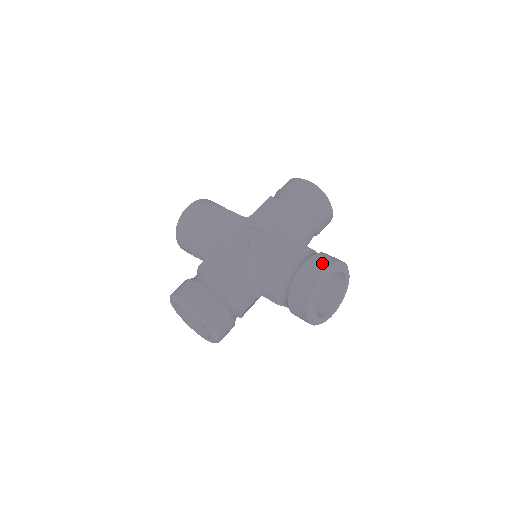
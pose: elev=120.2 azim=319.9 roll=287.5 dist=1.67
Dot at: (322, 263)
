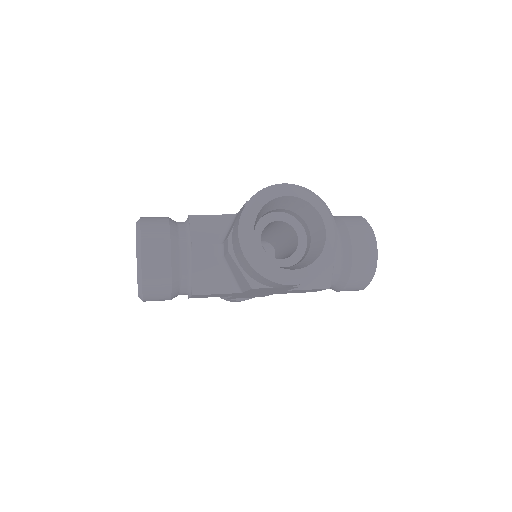
Dot at: occluded
